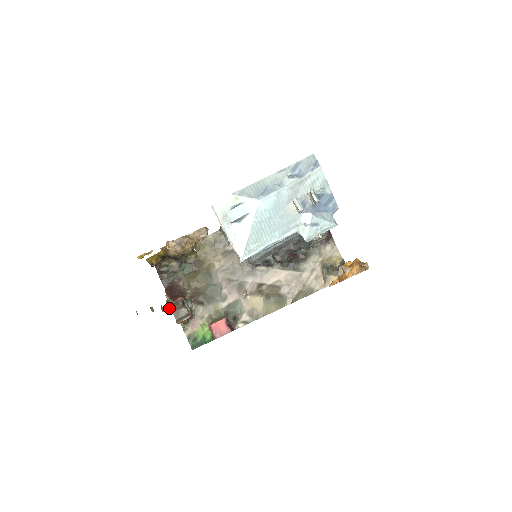
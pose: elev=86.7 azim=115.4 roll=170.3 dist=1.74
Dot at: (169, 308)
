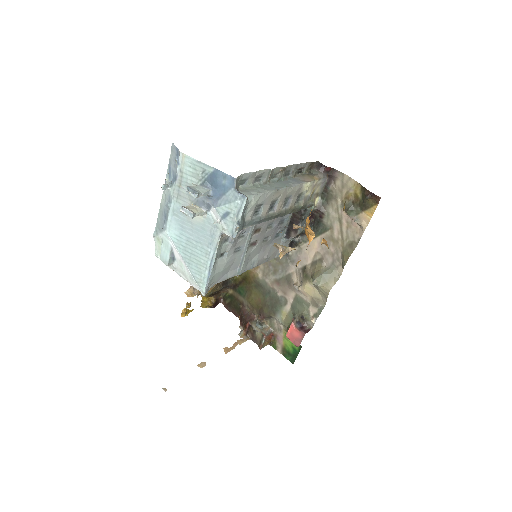
Dot at: (244, 339)
